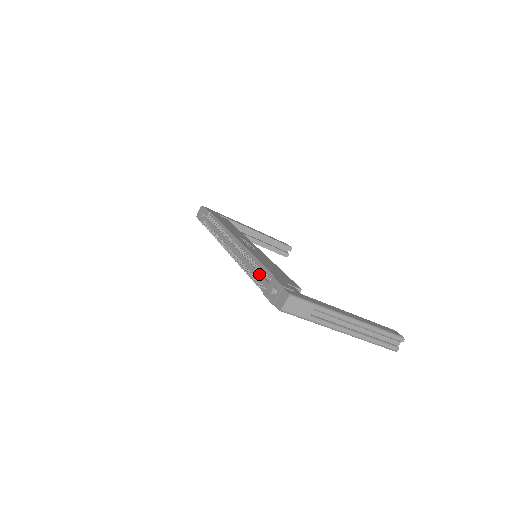
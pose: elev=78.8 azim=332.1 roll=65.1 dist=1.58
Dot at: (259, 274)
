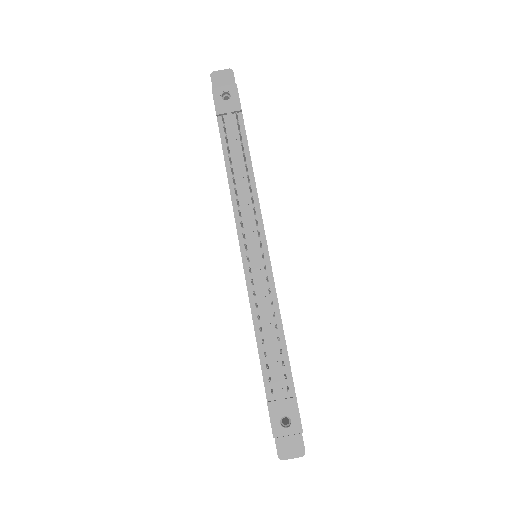
Dot at: (277, 365)
